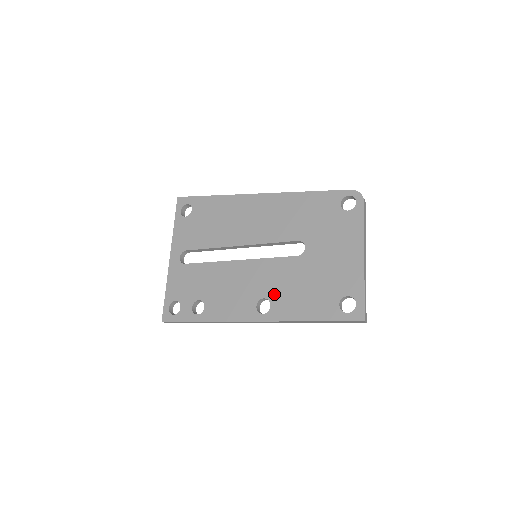
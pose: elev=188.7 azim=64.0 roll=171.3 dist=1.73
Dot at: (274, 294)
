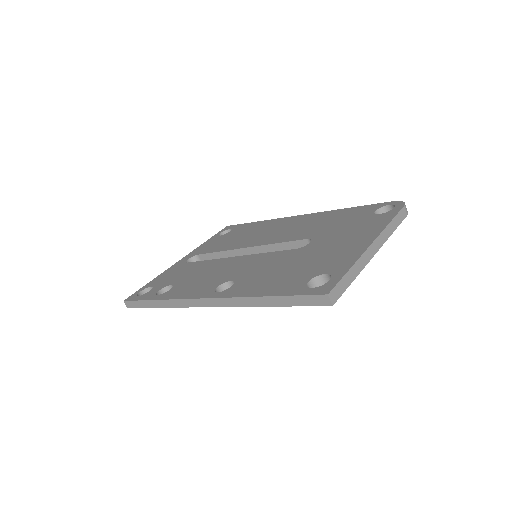
Dot at: (244, 277)
